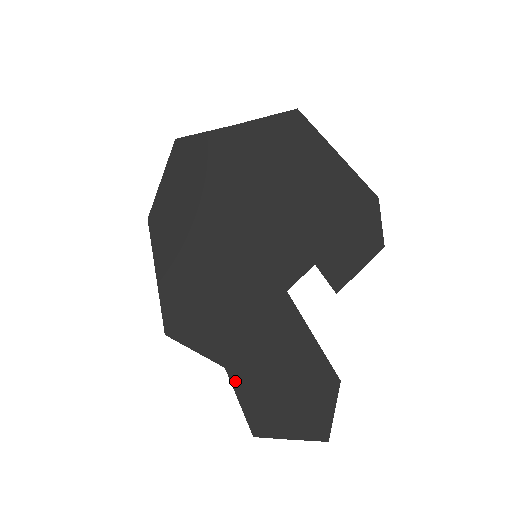
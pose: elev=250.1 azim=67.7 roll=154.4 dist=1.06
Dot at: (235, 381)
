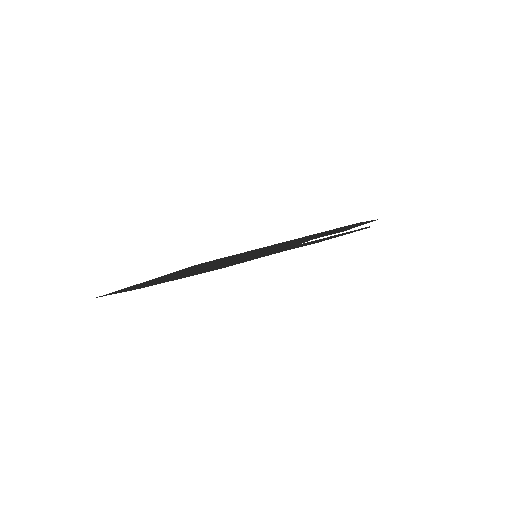
Dot at: occluded
